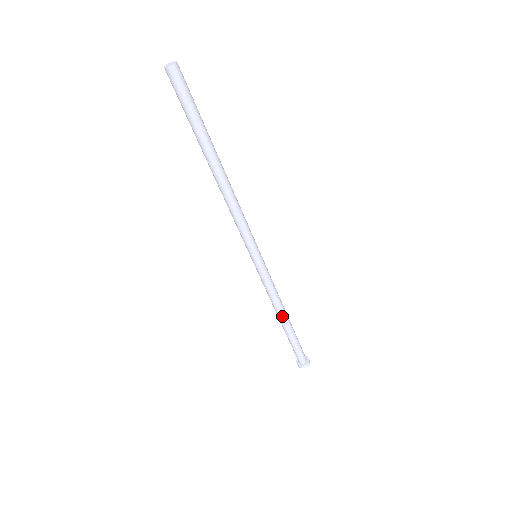
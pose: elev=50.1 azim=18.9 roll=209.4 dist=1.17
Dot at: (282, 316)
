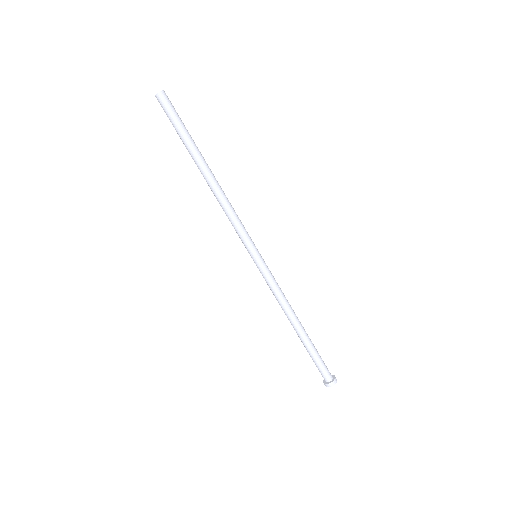
Dot at: (297, 319)
